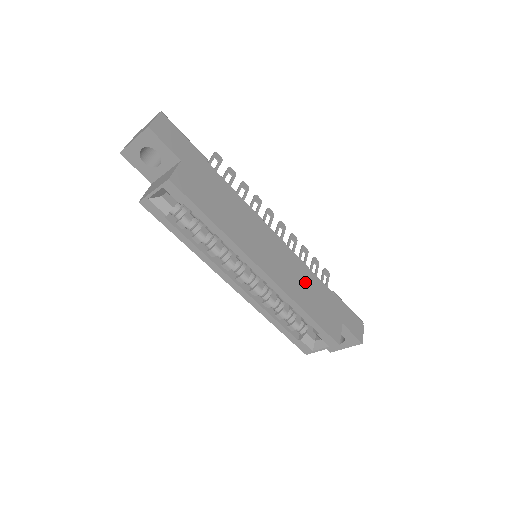
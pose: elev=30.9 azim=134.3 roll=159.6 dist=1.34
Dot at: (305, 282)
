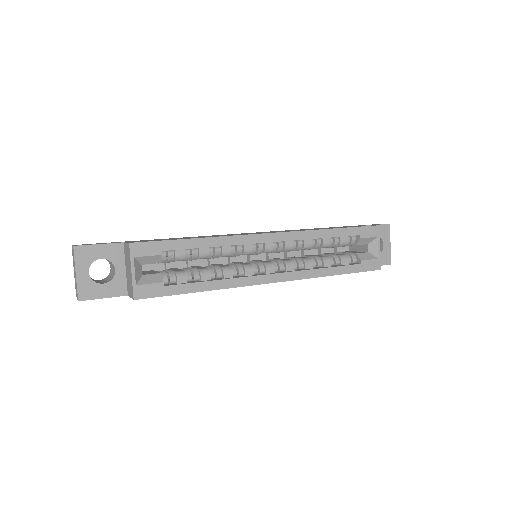
Dot at: occluded
